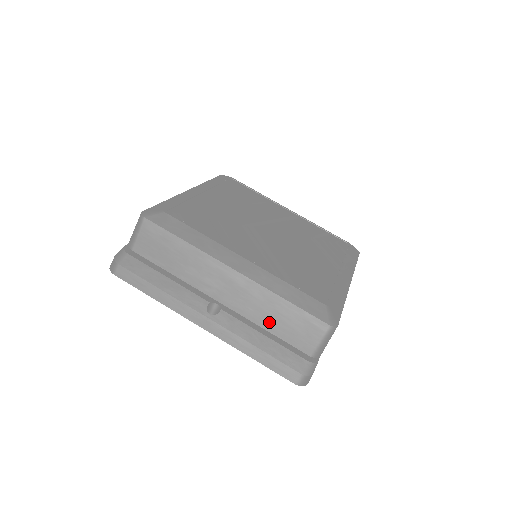
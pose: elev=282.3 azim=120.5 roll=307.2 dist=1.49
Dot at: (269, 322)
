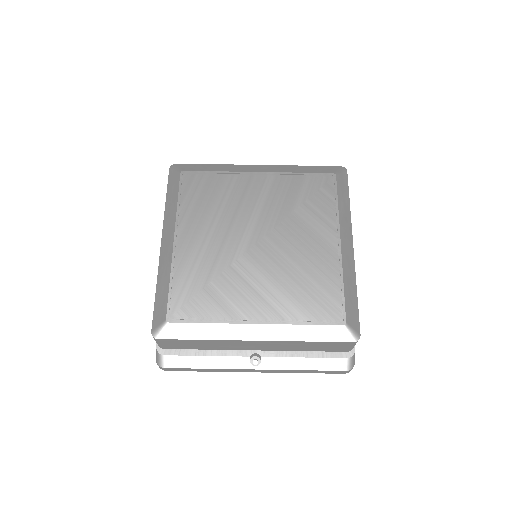
Dot at: (303, 349)
